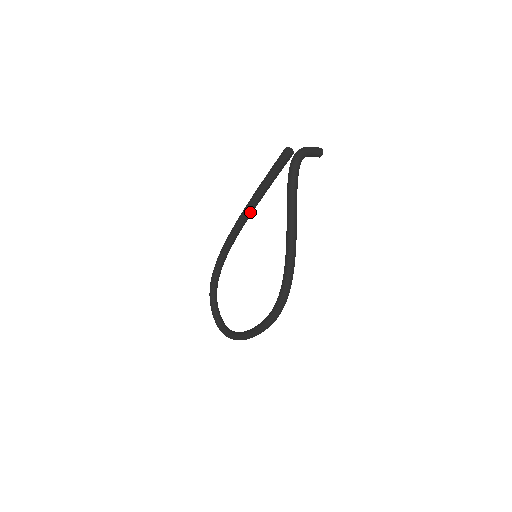
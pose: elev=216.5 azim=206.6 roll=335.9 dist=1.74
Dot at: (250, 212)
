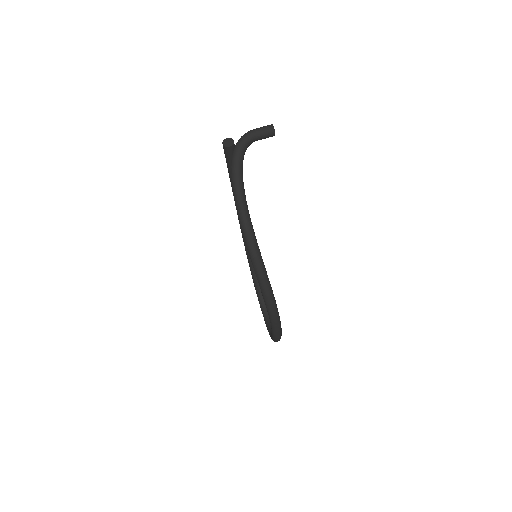
Dot at: occluded
